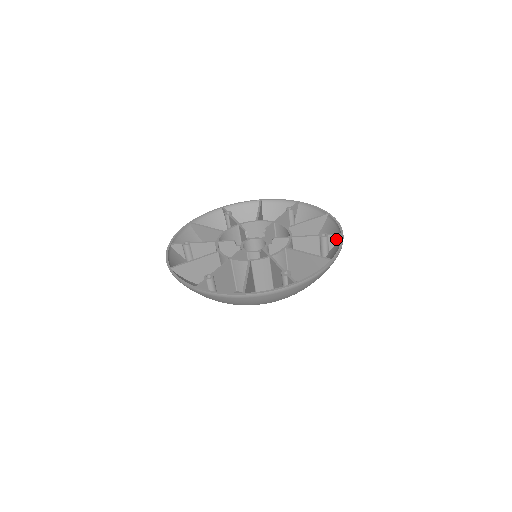
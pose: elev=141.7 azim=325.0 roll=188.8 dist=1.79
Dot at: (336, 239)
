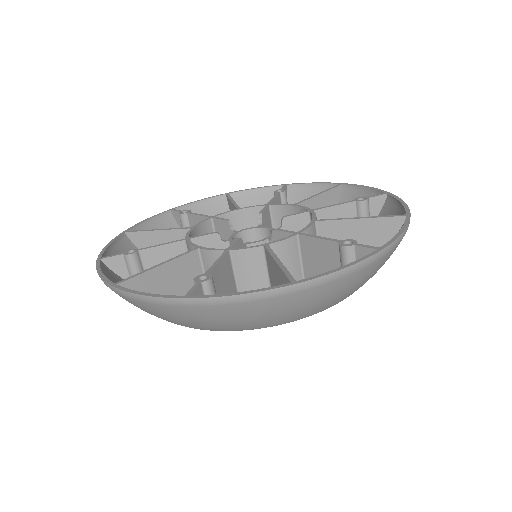
Dot at: occluded
